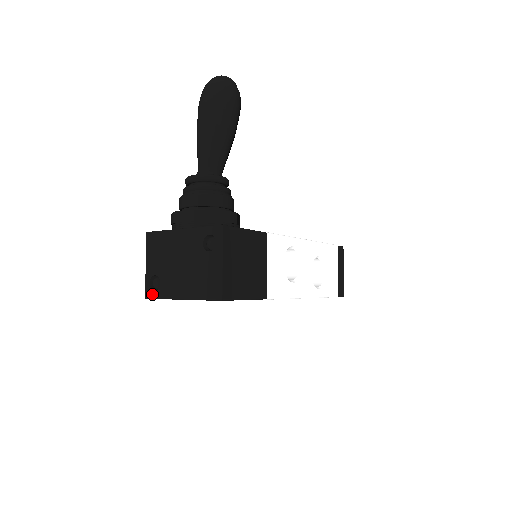
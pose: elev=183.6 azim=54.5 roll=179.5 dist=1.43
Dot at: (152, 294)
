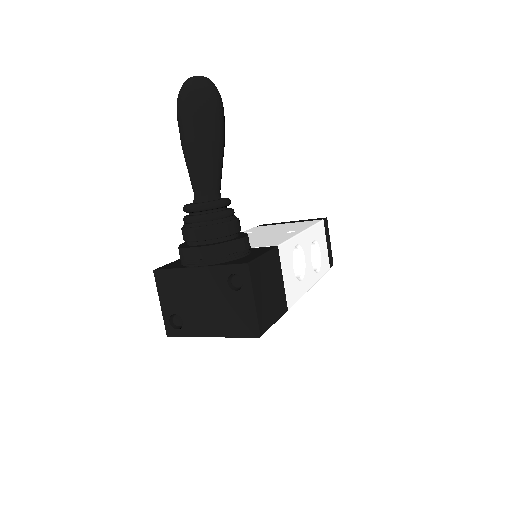
Dot at: (175, 333)
